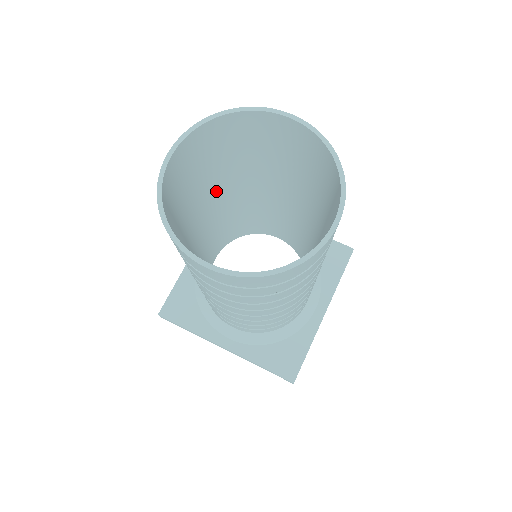
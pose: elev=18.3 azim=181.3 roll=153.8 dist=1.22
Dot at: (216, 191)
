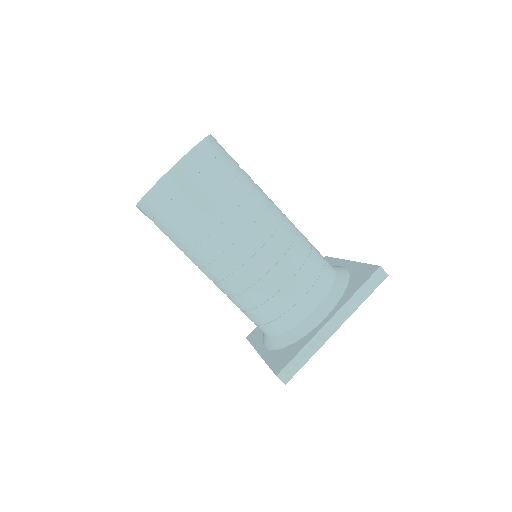
Dot at: occluded
